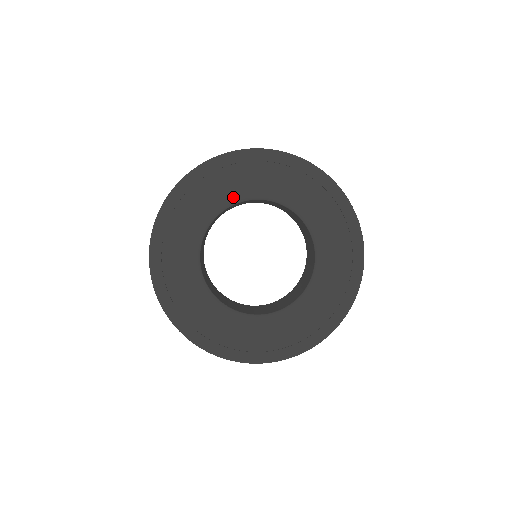
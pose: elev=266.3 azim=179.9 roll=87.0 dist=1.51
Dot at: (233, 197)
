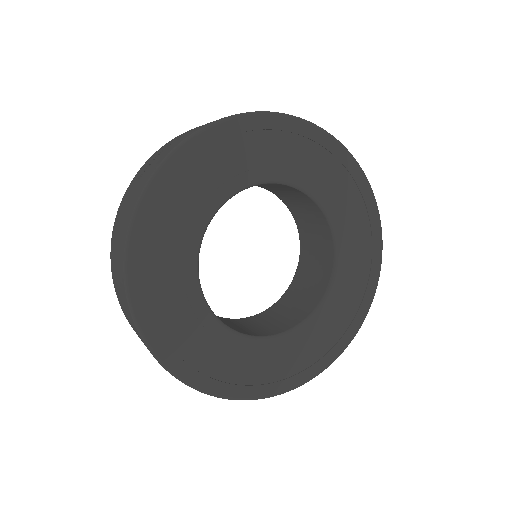
Dot at: (328, 203)
